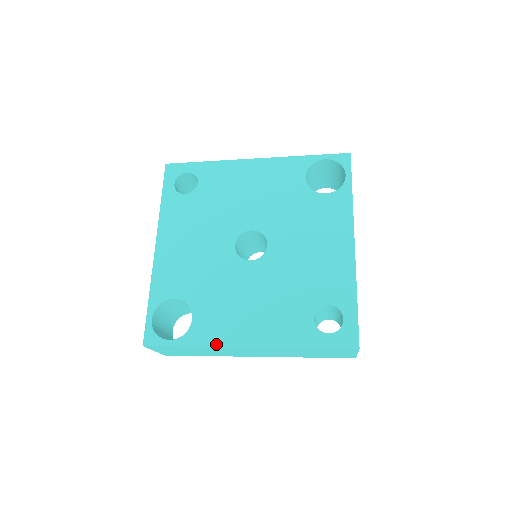
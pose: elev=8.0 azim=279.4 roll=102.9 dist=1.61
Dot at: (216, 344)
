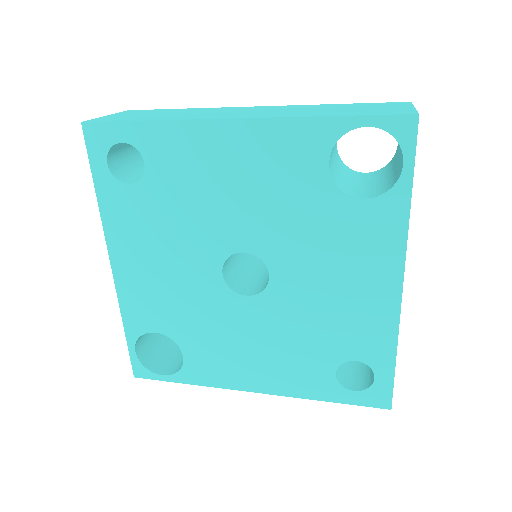
Dot at: (217, 385)
